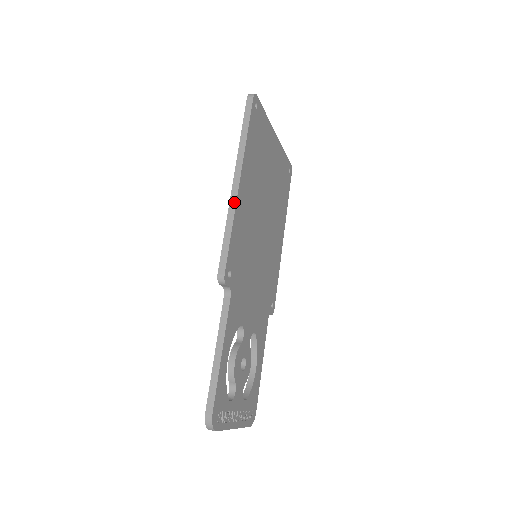
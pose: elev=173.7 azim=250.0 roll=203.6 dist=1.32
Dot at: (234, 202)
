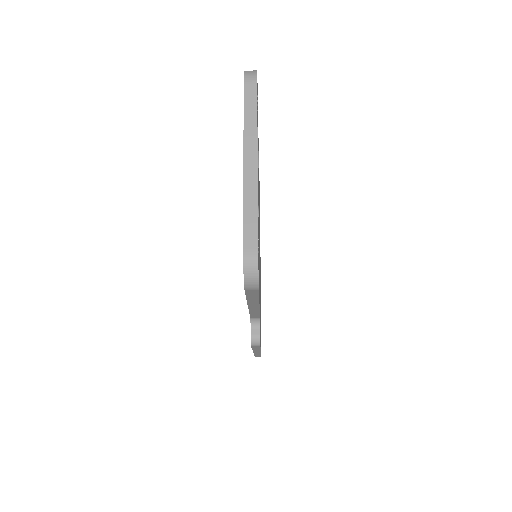
Dot at: occluded
